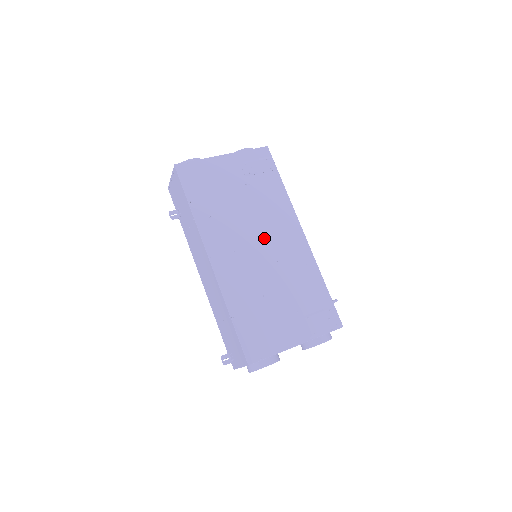
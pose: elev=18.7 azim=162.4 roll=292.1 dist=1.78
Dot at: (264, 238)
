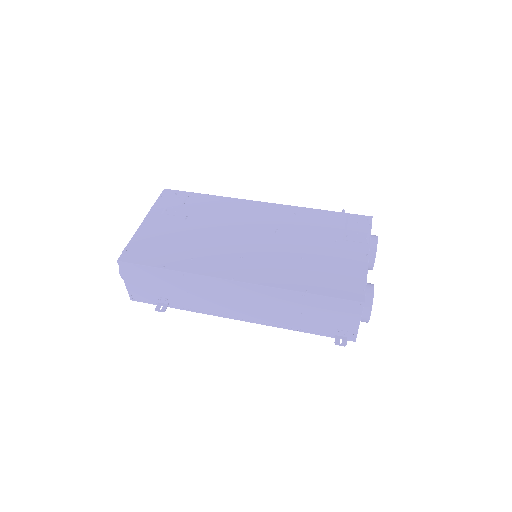
Dot at: (246, 231)
